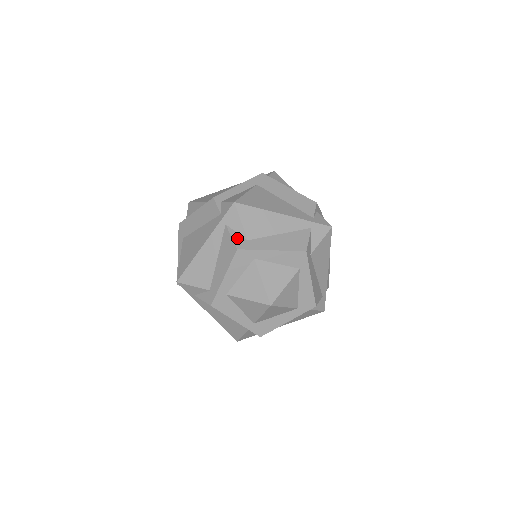
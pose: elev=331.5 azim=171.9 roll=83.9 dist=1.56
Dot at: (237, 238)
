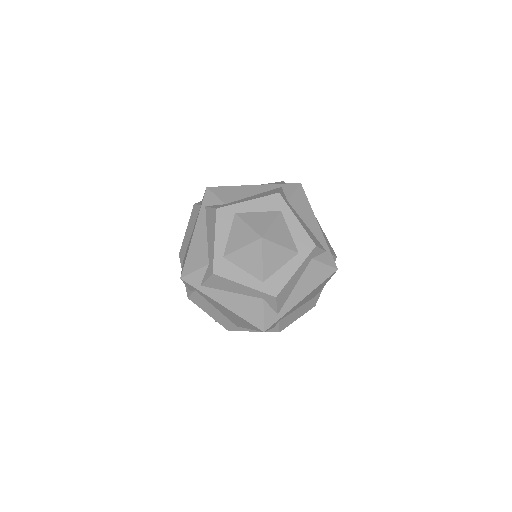
Dot at: (216, 206)
